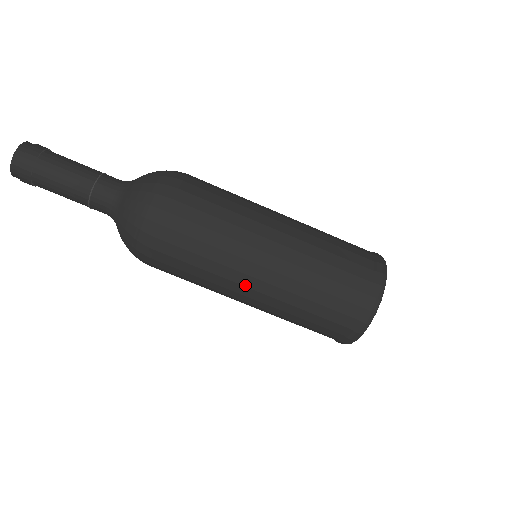
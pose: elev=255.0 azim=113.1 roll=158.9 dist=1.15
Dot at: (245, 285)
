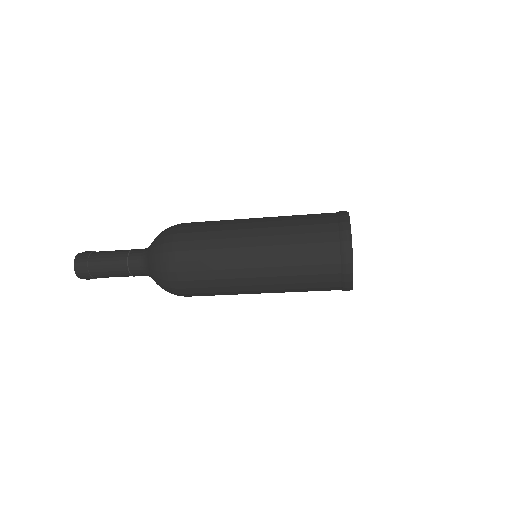
Dot at: (252, 290)
